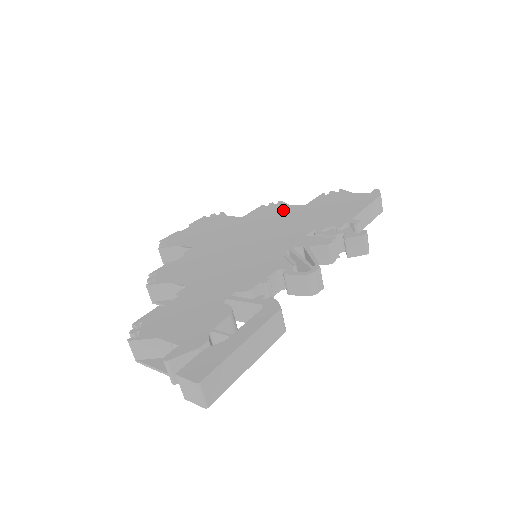
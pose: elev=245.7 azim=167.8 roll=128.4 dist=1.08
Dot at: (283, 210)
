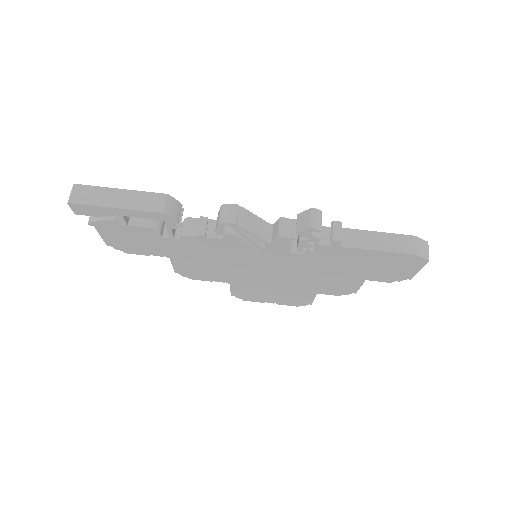
Dot at: occluded
